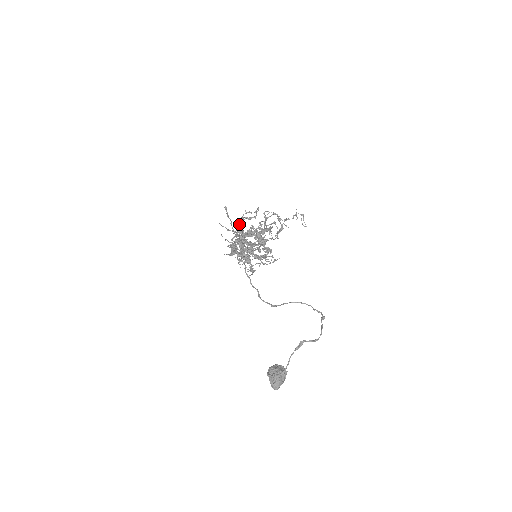
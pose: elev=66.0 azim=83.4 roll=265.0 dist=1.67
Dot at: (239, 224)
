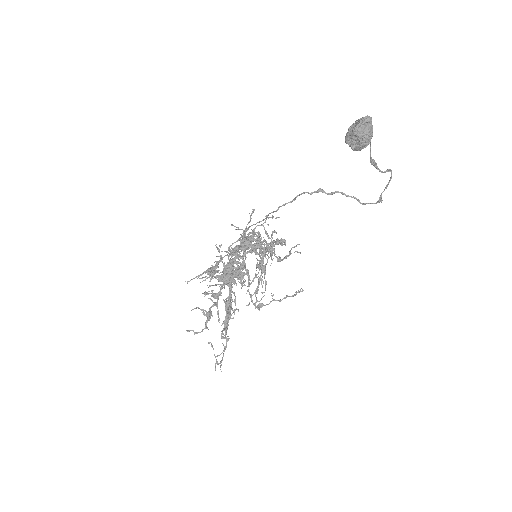
Dot at: occluded
